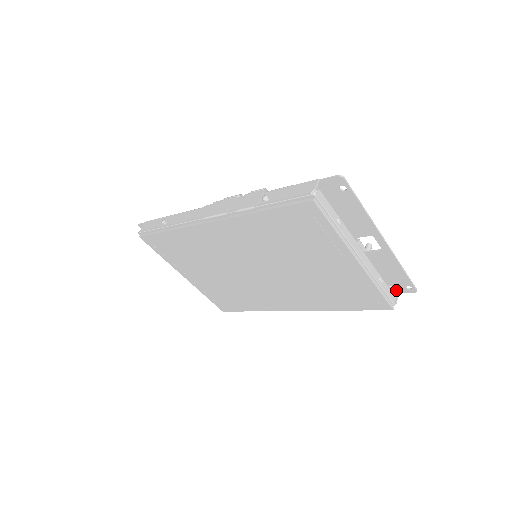
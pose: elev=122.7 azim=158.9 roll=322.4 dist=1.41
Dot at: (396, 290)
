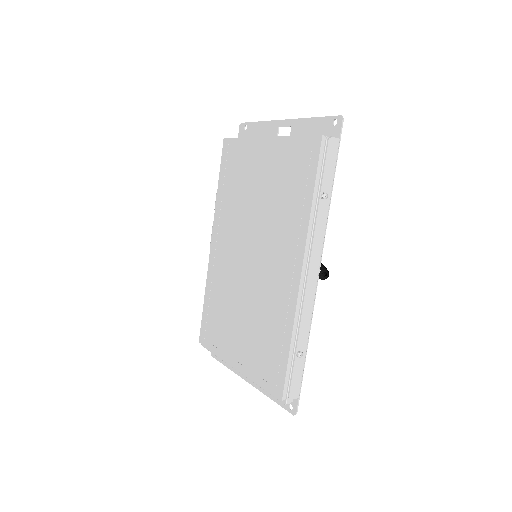
Dot at: occluded
